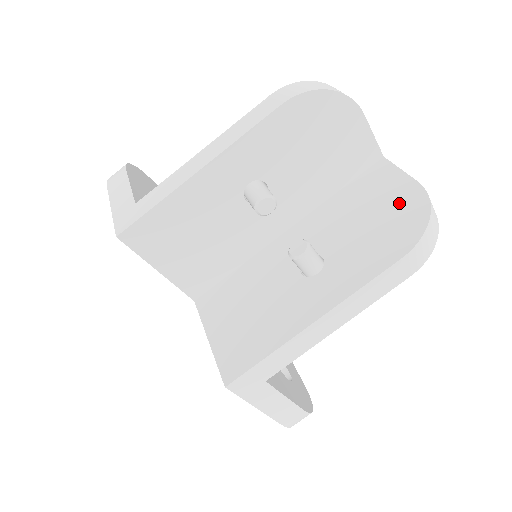
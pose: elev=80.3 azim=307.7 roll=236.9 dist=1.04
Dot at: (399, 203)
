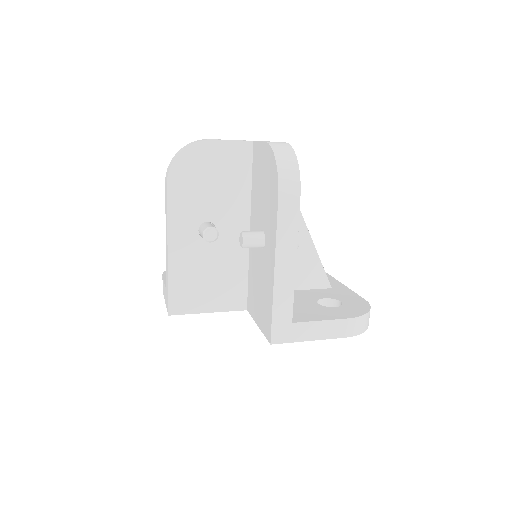
Dot at: (266, 164)
